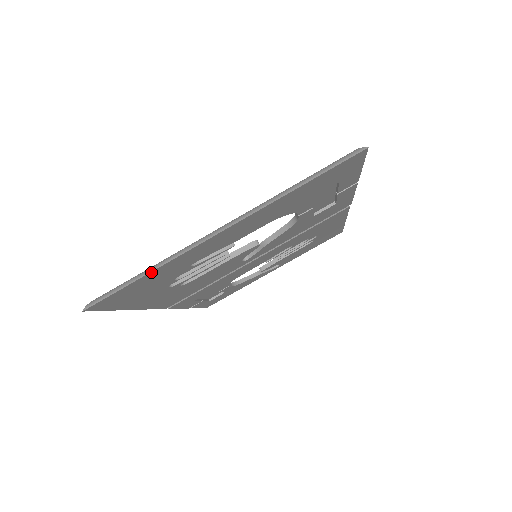
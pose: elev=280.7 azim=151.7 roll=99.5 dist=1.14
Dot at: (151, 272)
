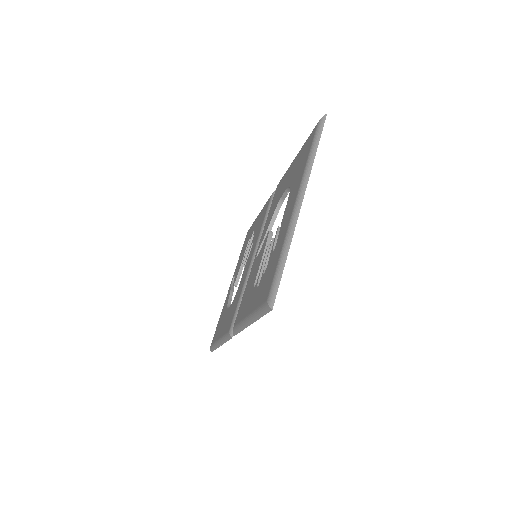
Dot at: (287, 254)
